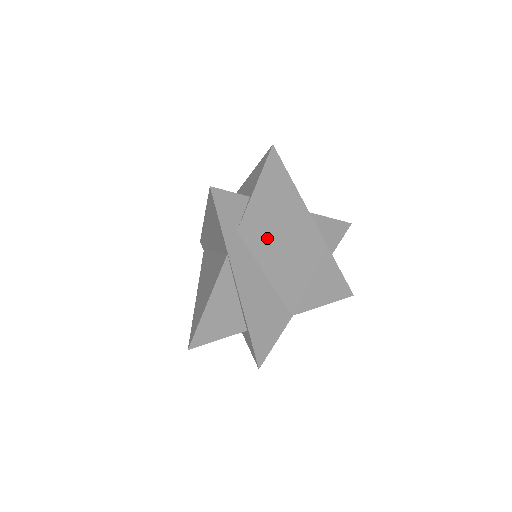
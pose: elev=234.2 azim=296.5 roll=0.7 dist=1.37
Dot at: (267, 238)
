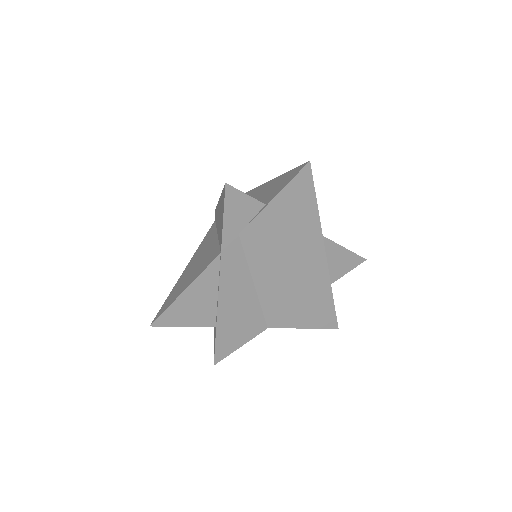
Dot at: (268, 250)
